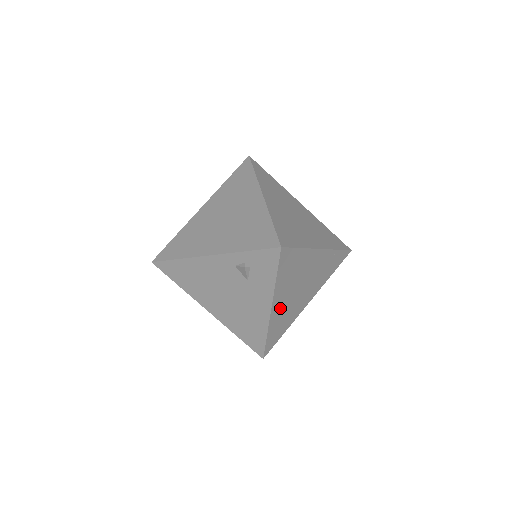
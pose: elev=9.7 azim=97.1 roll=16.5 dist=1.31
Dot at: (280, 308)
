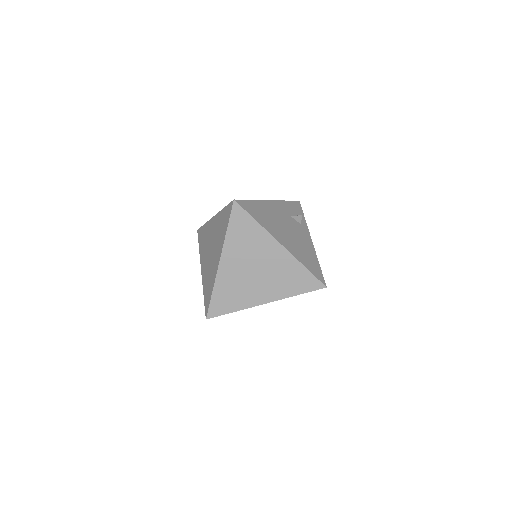
Dot at: occluded
